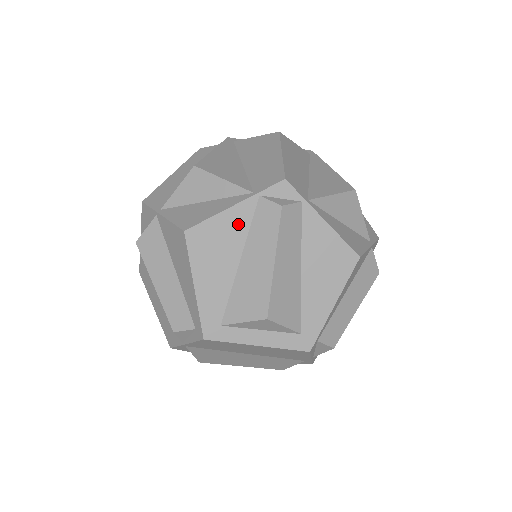
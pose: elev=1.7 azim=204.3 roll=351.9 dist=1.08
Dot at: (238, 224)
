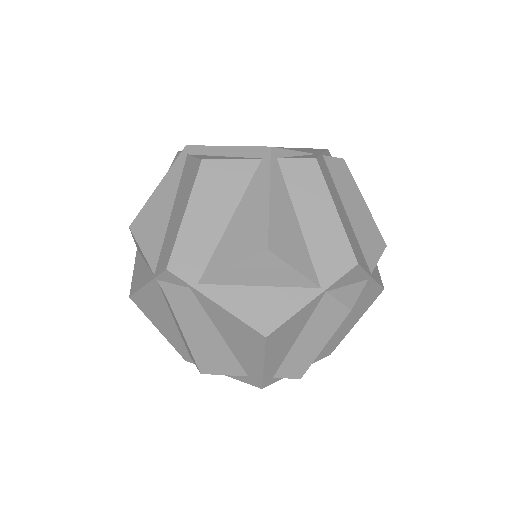
Dot at: (157, 298)
